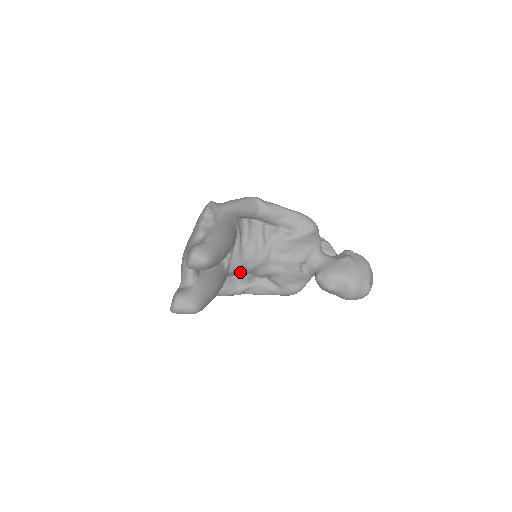
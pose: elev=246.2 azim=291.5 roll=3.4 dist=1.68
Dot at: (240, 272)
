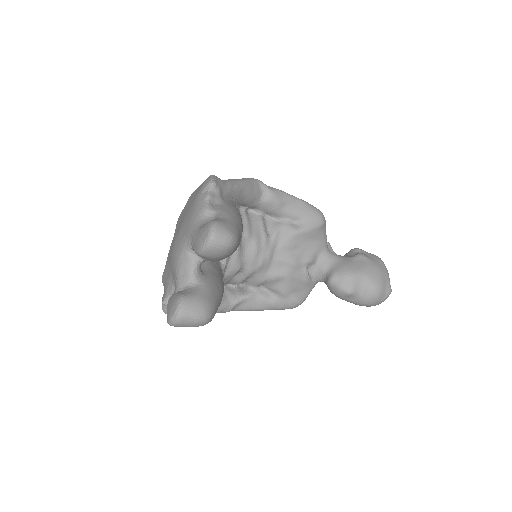
Dot at: (232, 280)
